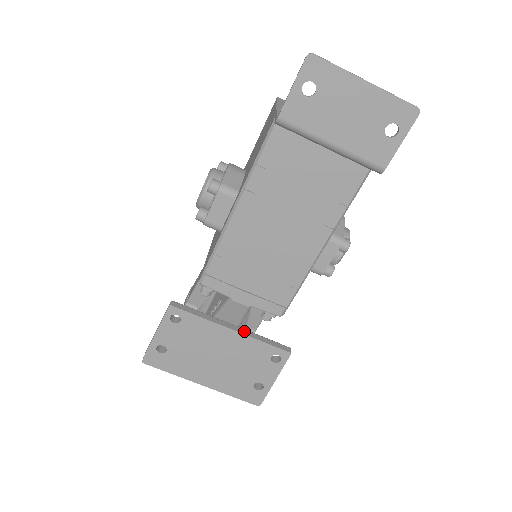
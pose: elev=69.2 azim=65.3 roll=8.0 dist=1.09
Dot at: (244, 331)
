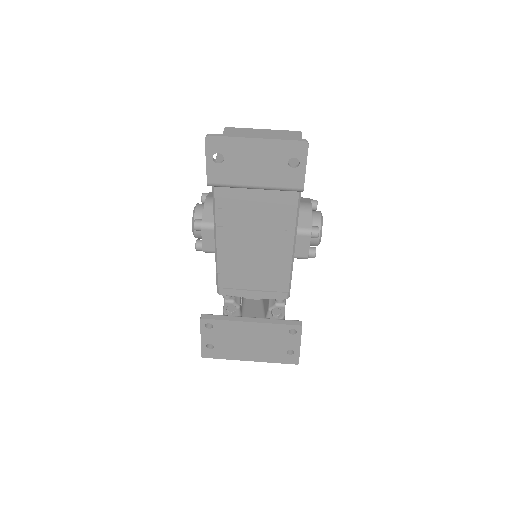
Dot at: (261, 320)
